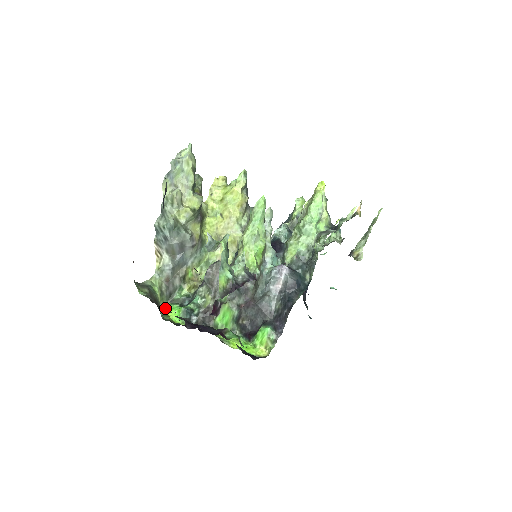
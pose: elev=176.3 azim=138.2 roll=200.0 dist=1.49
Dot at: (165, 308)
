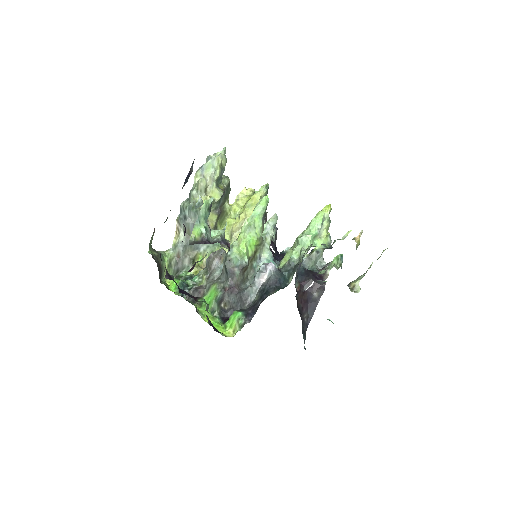
Dot at: (169, 280)
